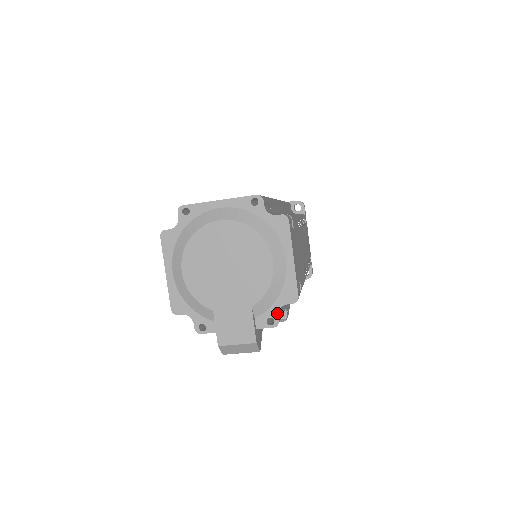
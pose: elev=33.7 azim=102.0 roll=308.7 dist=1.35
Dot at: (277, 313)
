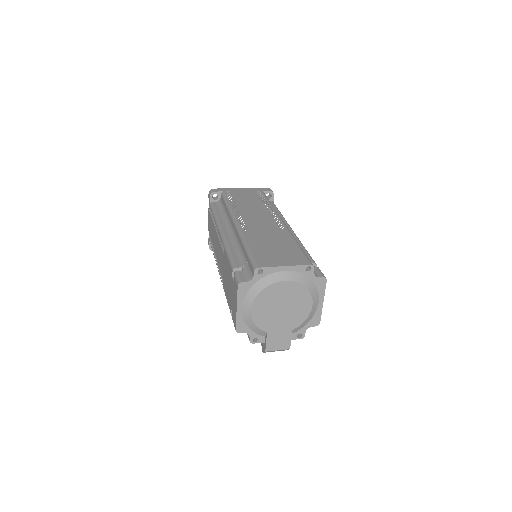
Dot at: (305, 331)
